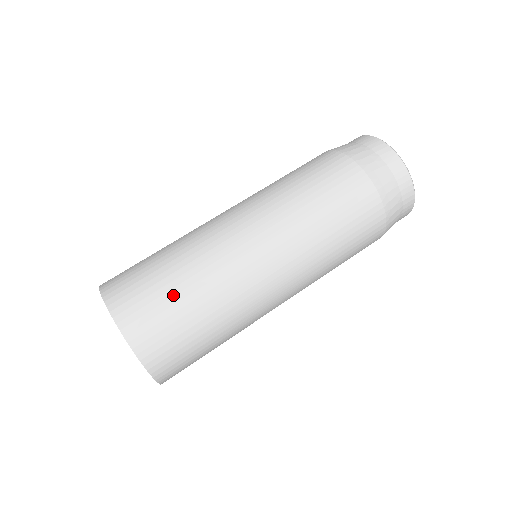
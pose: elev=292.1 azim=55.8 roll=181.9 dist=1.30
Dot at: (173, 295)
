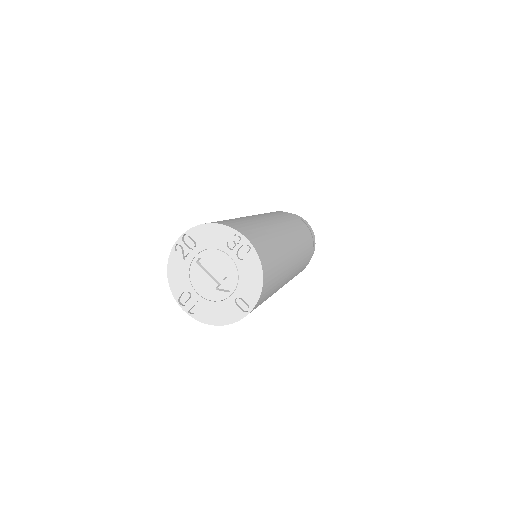
Dot at: occluded
